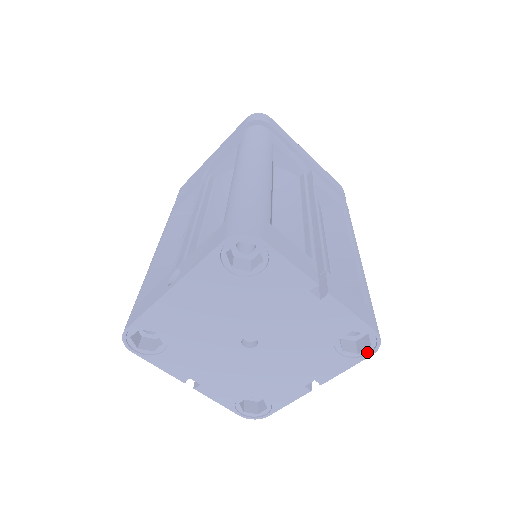
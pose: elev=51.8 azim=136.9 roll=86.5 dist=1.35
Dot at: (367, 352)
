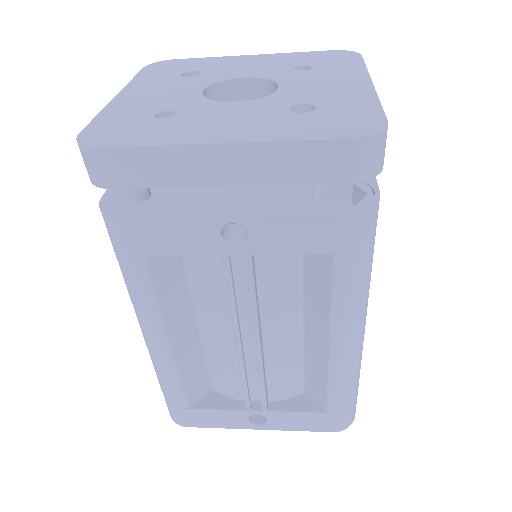
Dot at: occluded
